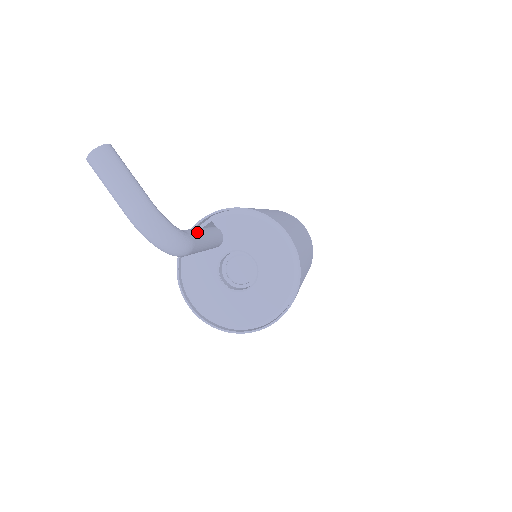
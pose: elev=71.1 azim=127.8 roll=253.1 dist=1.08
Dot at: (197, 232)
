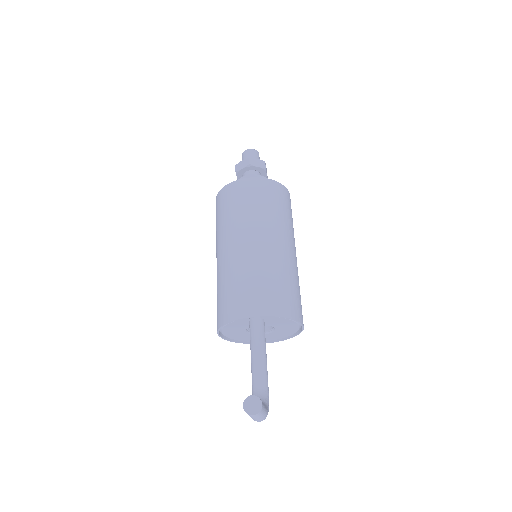
Dot at: (267, 372)
